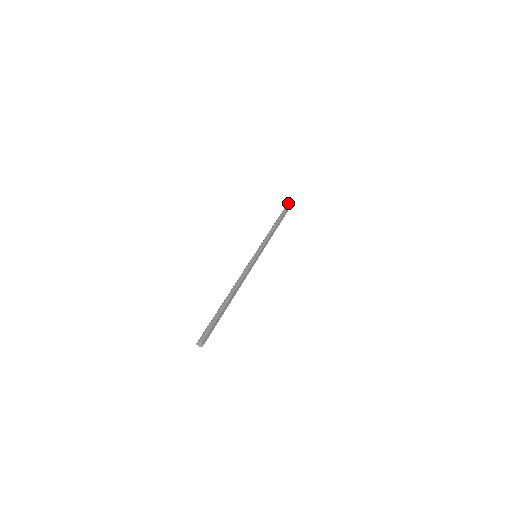
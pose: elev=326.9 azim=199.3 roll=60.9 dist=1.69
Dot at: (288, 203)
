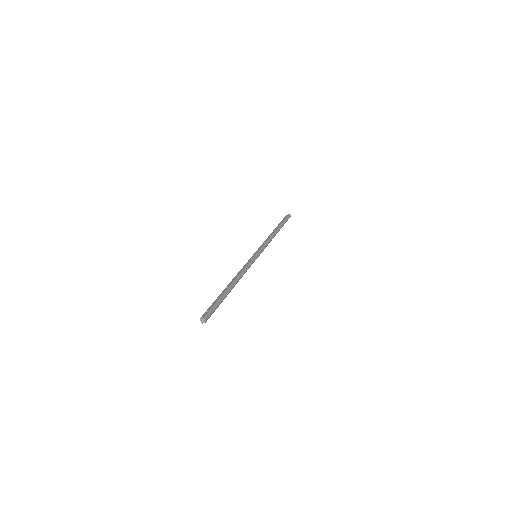
Dot at: (284, 218)
